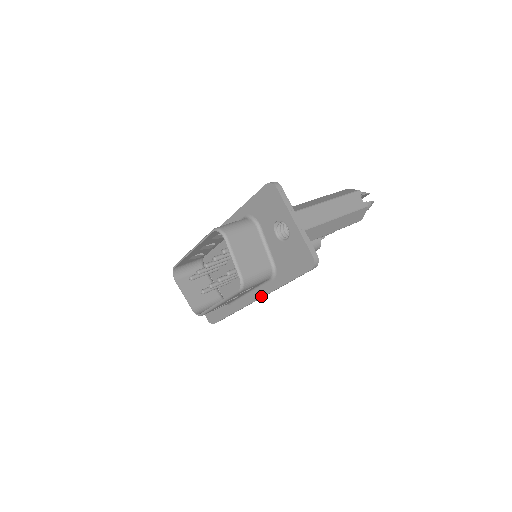
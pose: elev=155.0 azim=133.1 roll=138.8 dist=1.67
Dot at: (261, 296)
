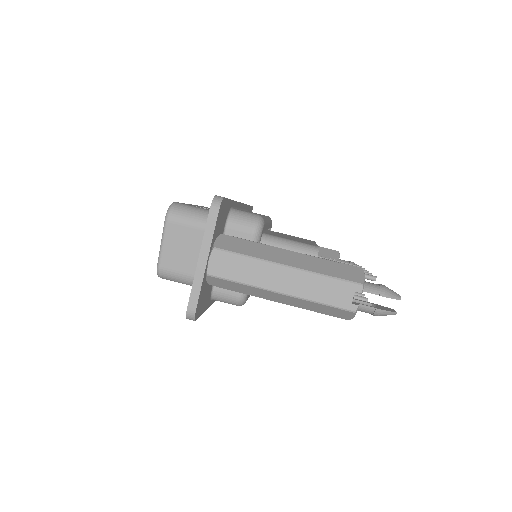
Dot at: occluded
